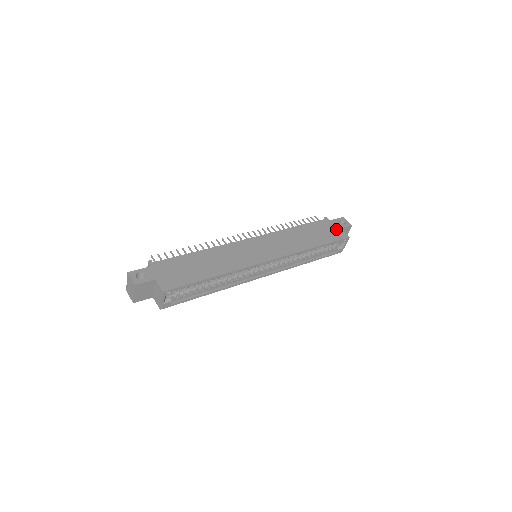
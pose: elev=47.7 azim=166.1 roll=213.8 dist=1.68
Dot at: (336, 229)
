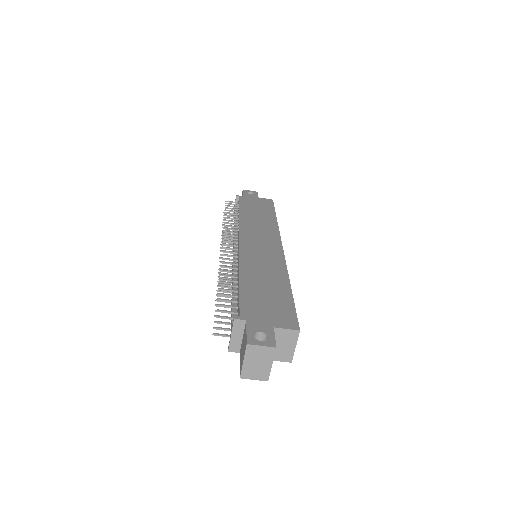
Dot at: (258, 199)
